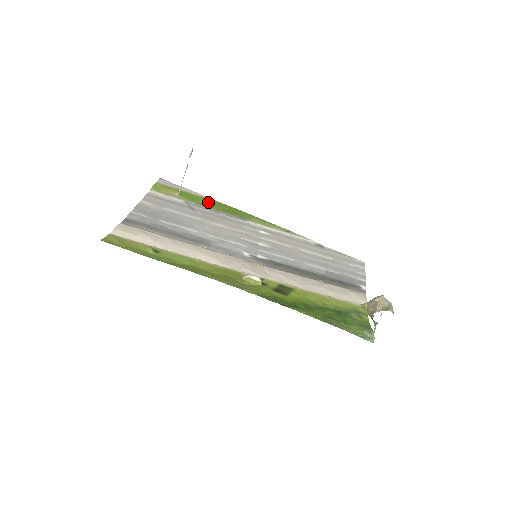
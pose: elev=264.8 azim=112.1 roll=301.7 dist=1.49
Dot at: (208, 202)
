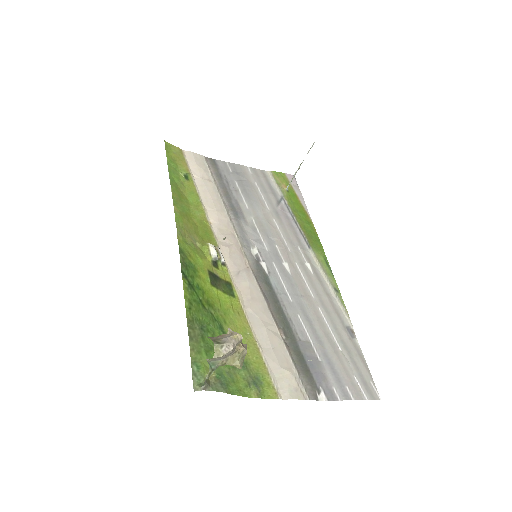
Dot at: (301, 212)
